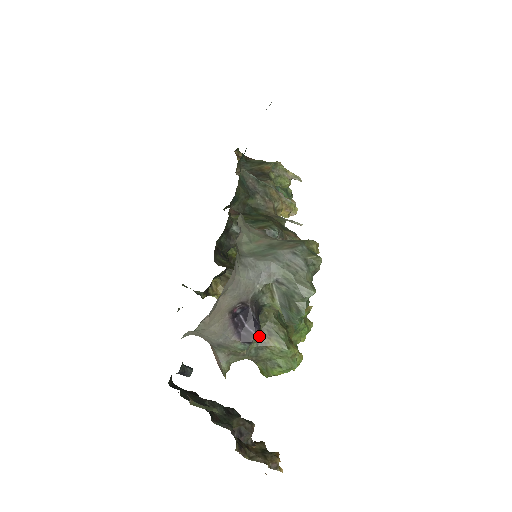
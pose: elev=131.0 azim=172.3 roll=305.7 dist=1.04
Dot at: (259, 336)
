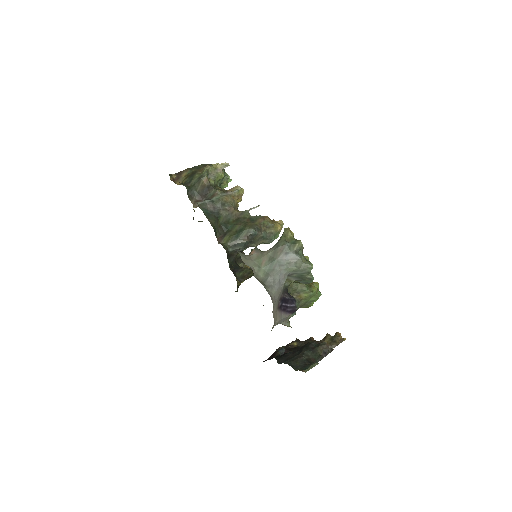
Dot at: occluded
